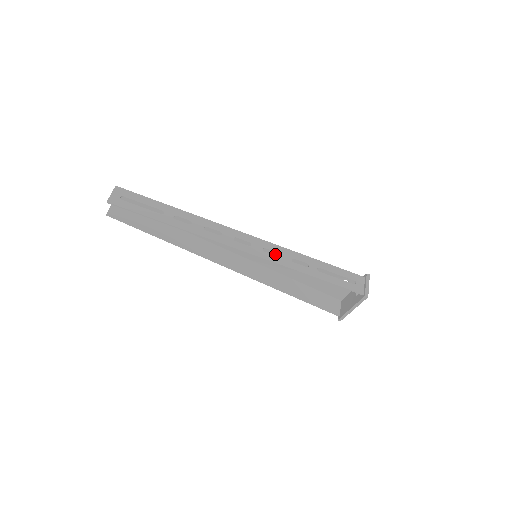
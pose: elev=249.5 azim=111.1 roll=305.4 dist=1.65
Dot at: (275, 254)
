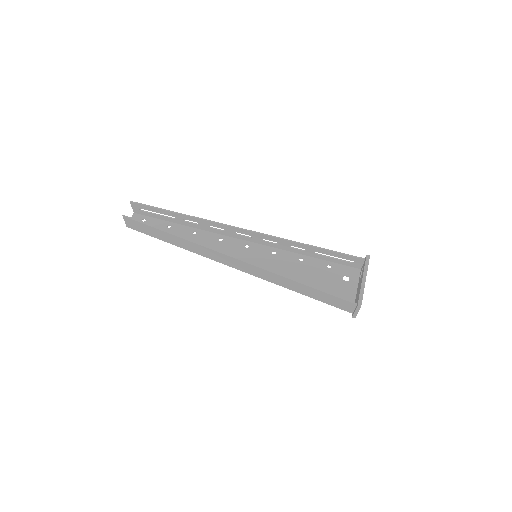
Dot at: (273, 257)
